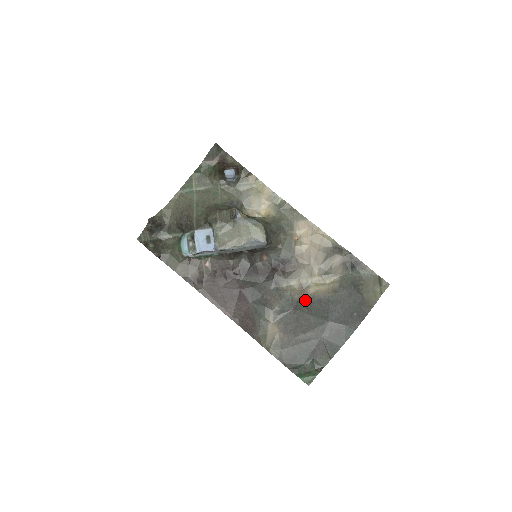
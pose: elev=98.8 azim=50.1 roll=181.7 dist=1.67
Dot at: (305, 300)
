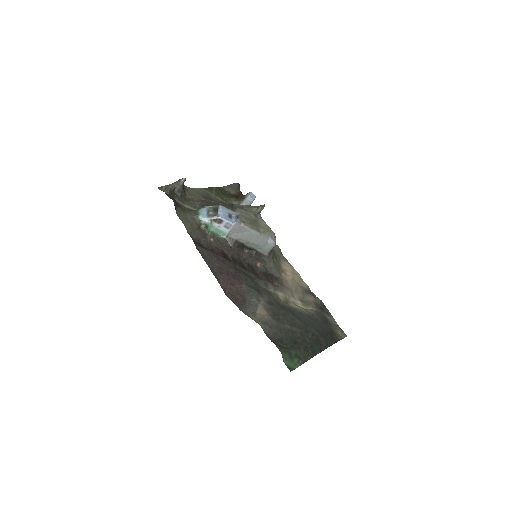
Dot at: (289, 308)
